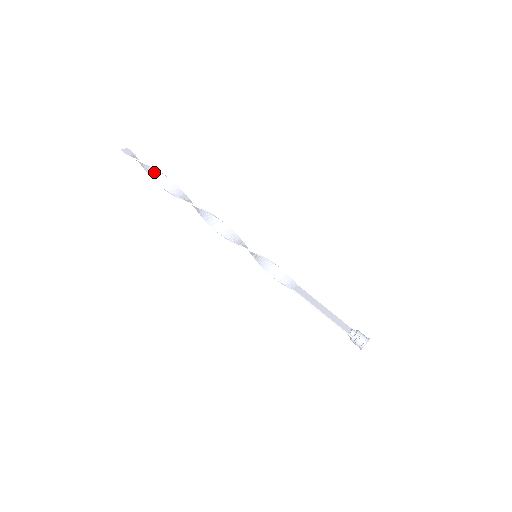
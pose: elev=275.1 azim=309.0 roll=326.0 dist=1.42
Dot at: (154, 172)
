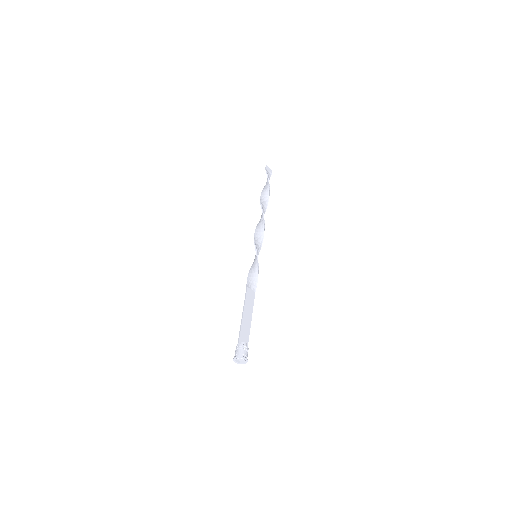
Dot at: (267, 184)
